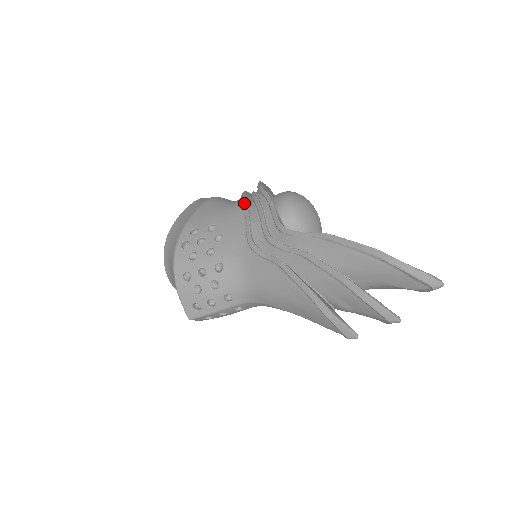
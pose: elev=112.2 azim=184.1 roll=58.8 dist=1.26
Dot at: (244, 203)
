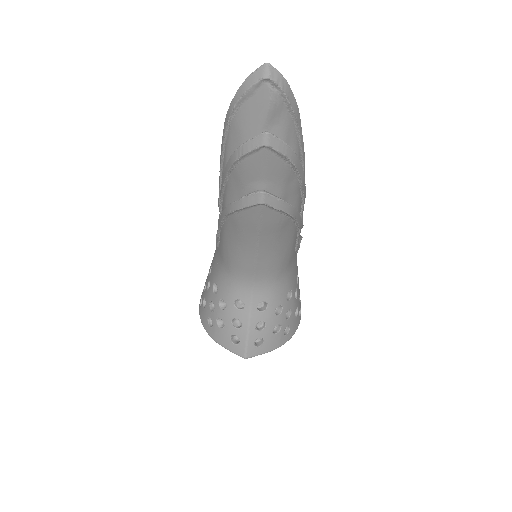
Dot at: occluded
